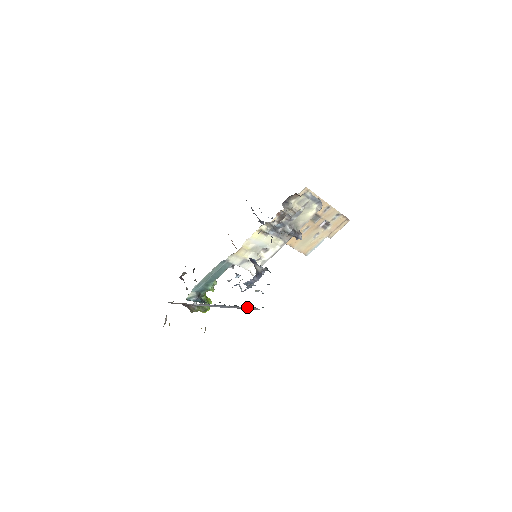
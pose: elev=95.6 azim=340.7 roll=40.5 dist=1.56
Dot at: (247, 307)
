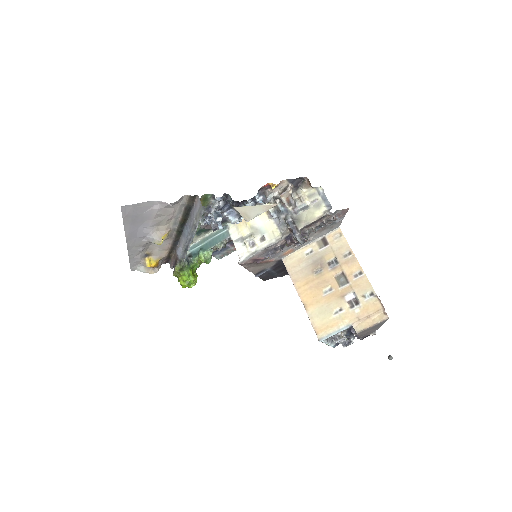
Dot at: (196, 204)
